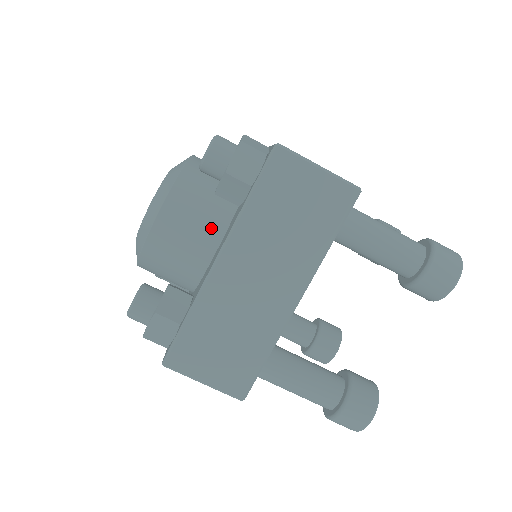
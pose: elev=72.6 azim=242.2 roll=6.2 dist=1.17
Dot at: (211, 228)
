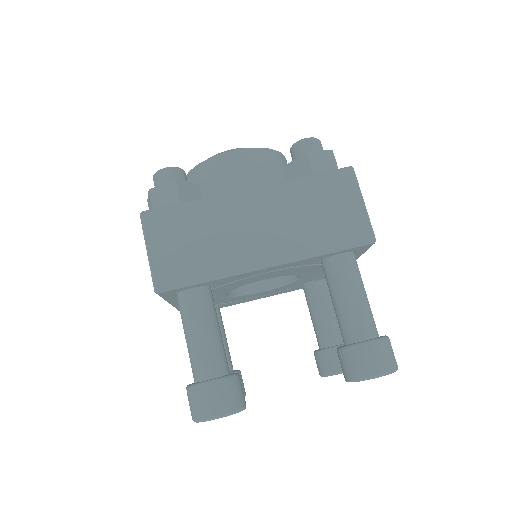
Dot at: occluded
